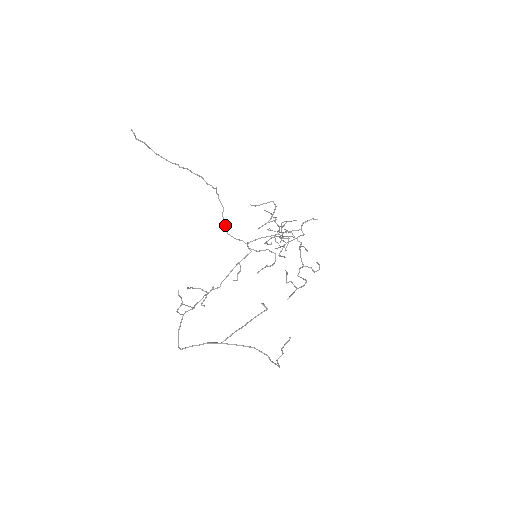
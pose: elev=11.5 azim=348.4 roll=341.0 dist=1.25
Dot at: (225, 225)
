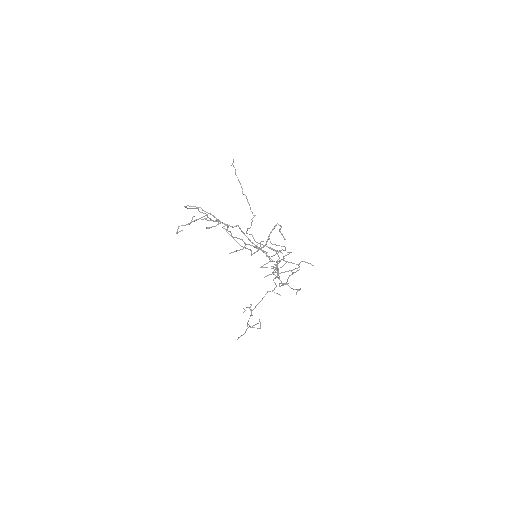
Dot at: (246, 232)
